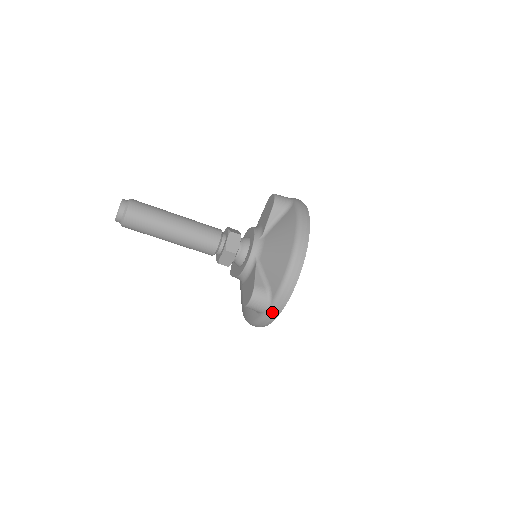
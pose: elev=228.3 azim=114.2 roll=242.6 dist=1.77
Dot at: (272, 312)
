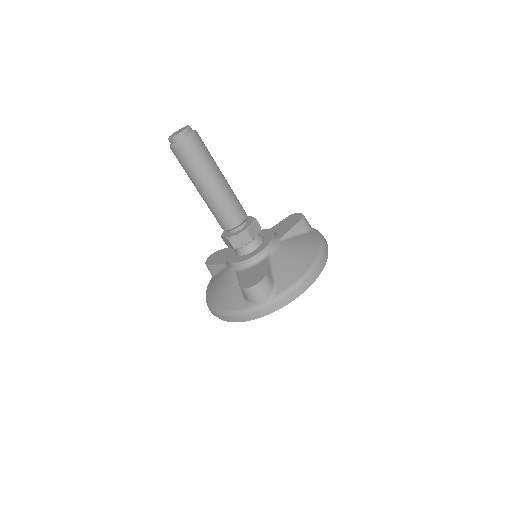
Dot at: (267, 307)
